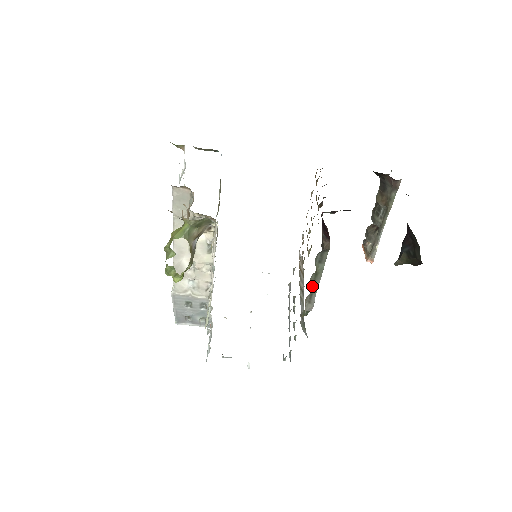
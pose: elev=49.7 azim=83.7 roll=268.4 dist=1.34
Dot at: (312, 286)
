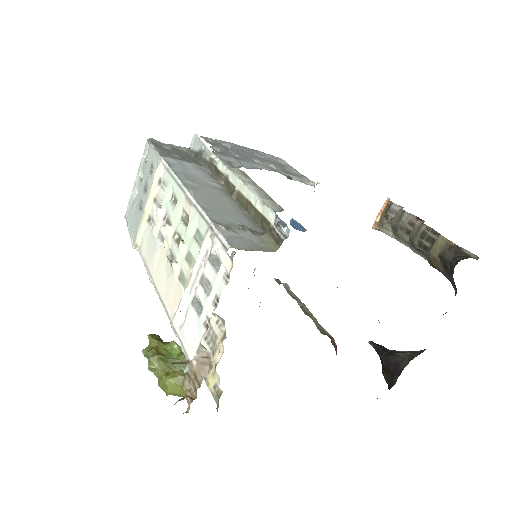
Dot at: occluded
